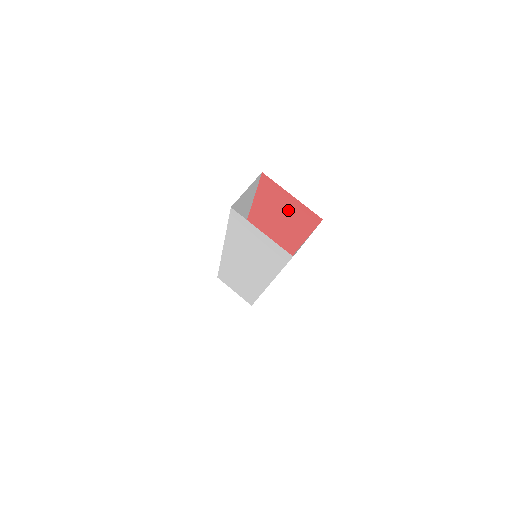
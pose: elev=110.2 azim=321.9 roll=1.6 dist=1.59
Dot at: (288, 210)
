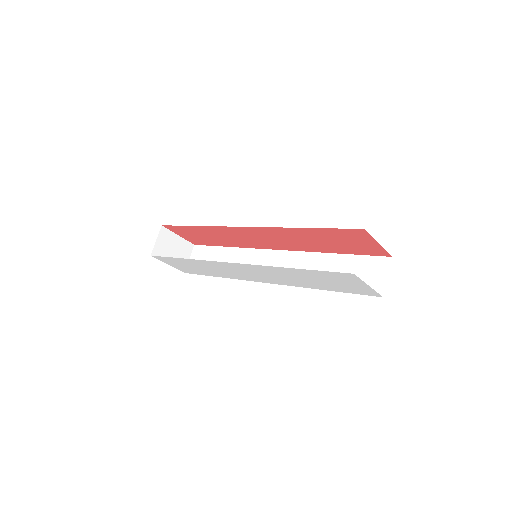
Dot at: (351, 244)
